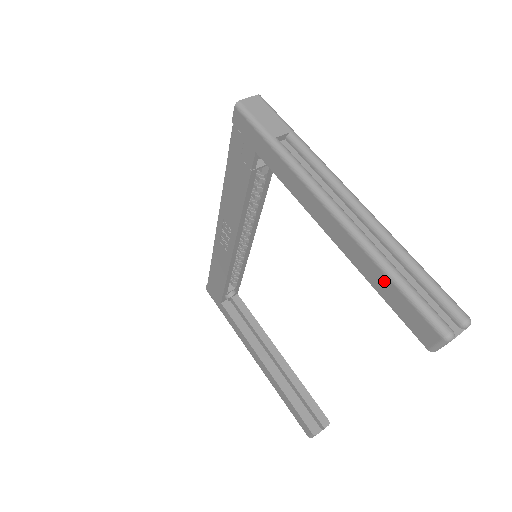
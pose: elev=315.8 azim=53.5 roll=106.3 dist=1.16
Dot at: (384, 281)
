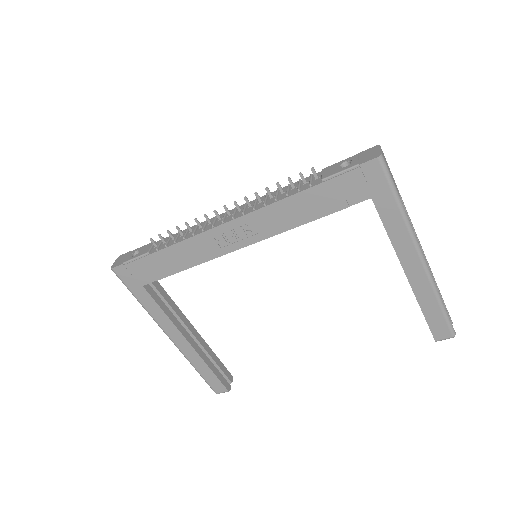
Dot at: (434, 306)
